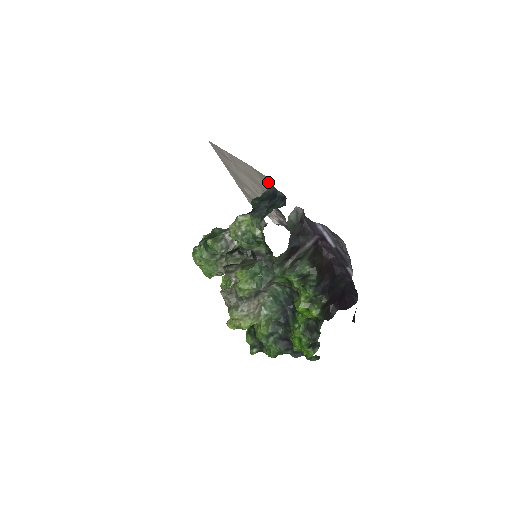
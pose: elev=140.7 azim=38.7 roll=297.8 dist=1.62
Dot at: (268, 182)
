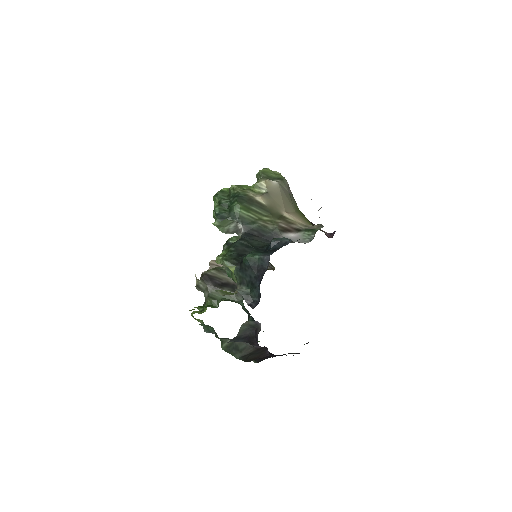
Dot at: occluded
